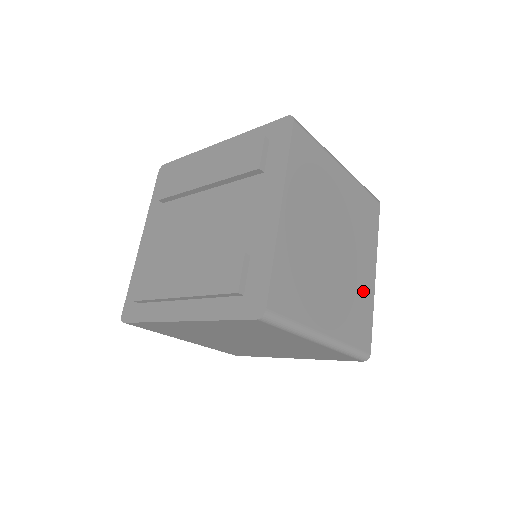
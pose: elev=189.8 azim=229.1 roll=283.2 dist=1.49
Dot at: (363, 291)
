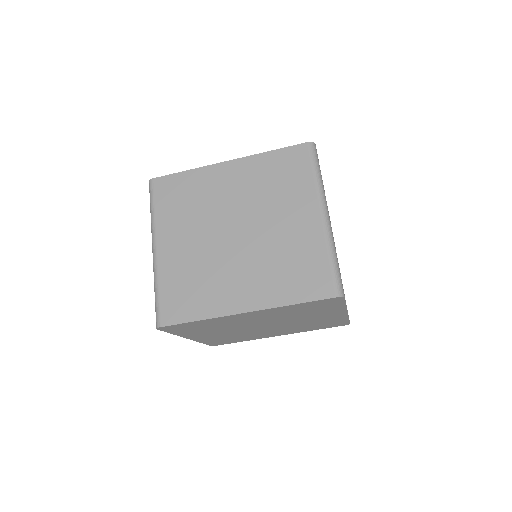
Dot at: occluded
